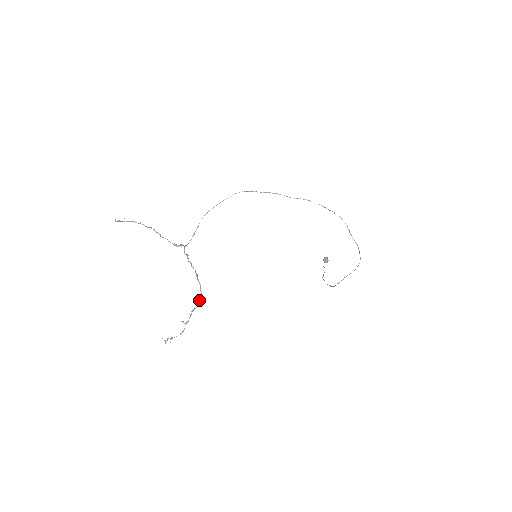
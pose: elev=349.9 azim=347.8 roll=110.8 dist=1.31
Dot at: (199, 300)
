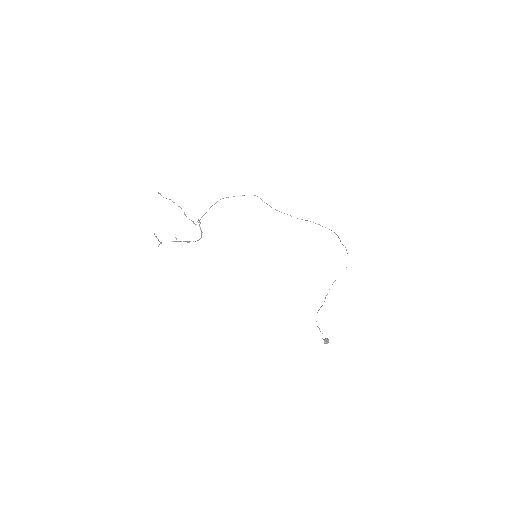
Dot at: occluded
